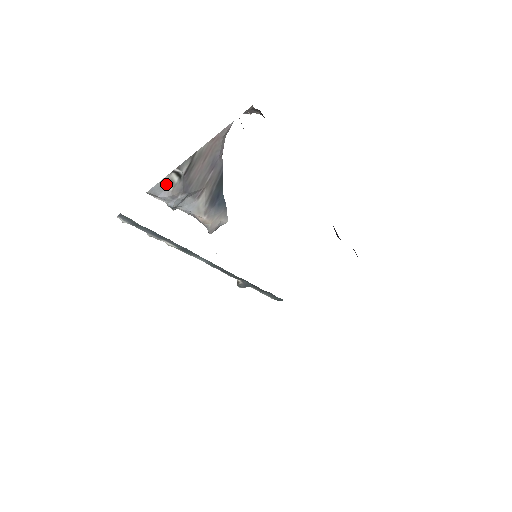
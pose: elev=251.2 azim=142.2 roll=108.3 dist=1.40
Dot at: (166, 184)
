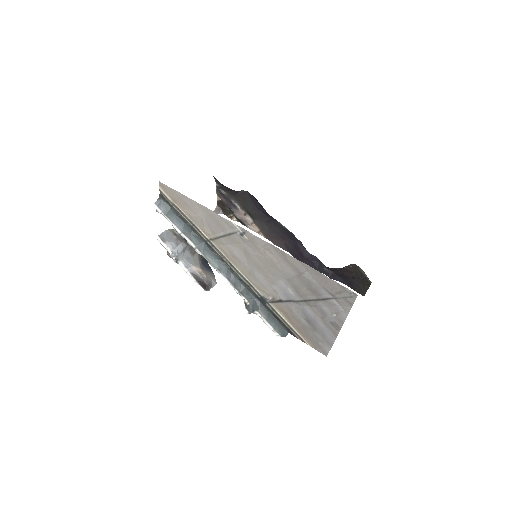
Dot at: (171, 234)
